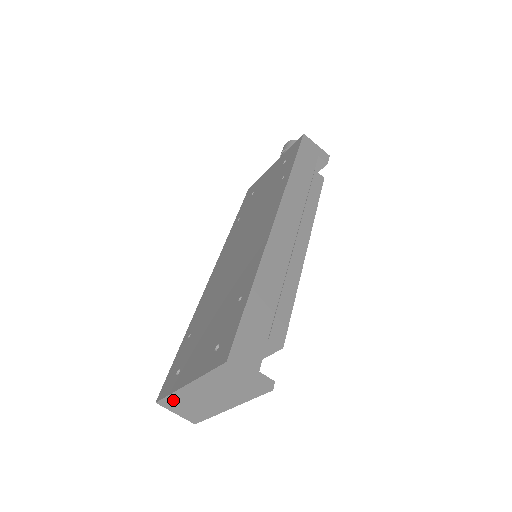
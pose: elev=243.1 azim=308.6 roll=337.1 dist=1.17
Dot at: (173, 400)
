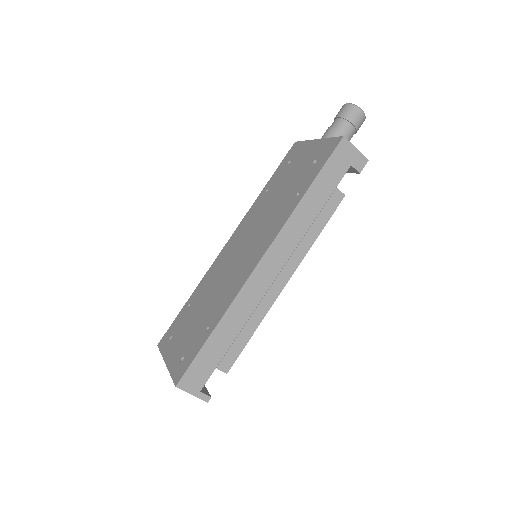
Dot at: occluded
